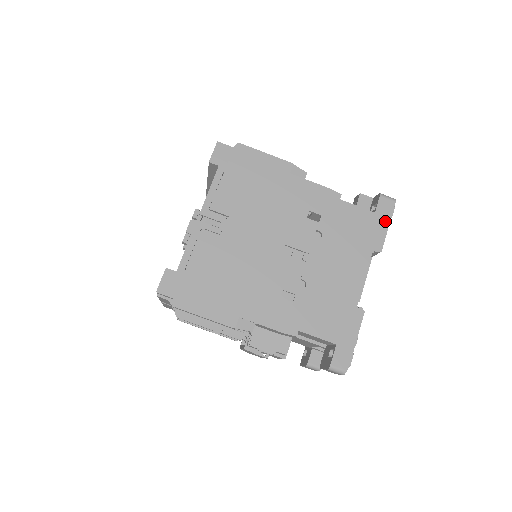
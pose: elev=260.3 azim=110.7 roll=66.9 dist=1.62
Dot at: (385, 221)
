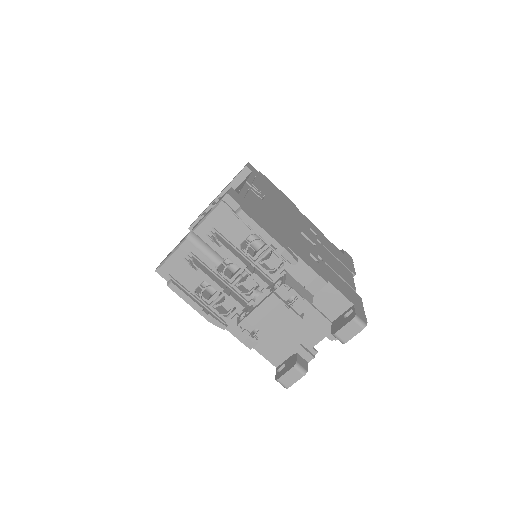
Dot at: (351, 262)
